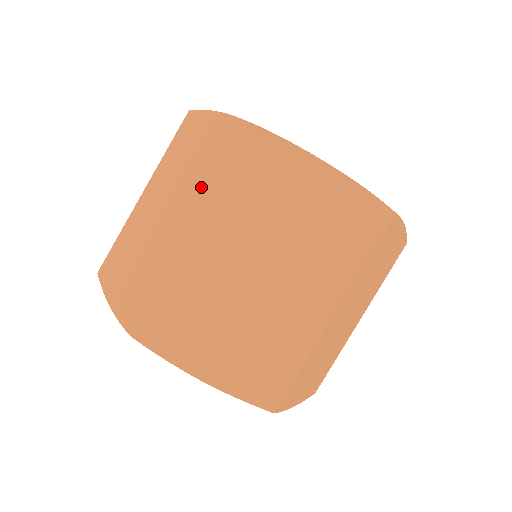
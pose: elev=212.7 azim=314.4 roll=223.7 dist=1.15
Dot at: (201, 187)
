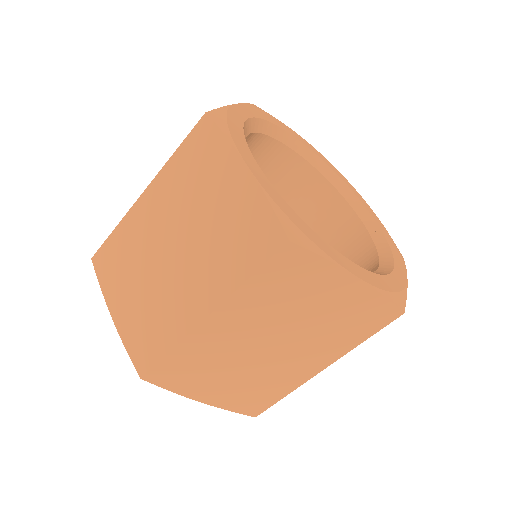
Dot at: (220, 270)
